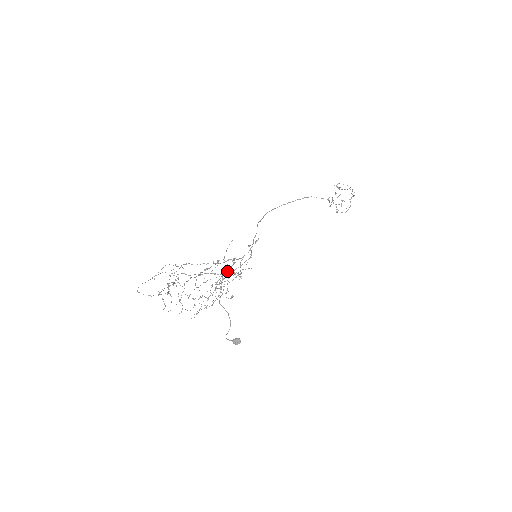
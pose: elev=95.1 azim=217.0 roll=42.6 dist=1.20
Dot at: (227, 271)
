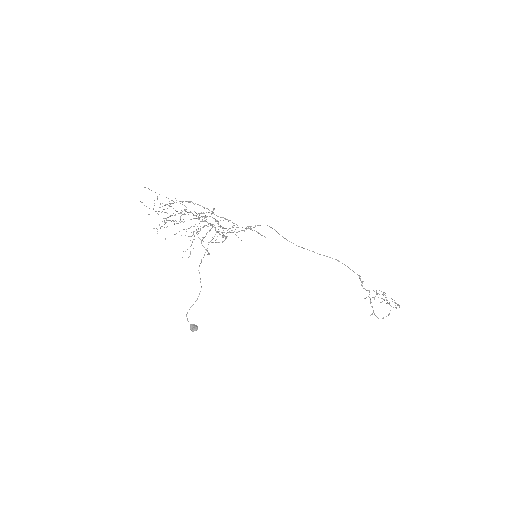
Dot at: occluded
